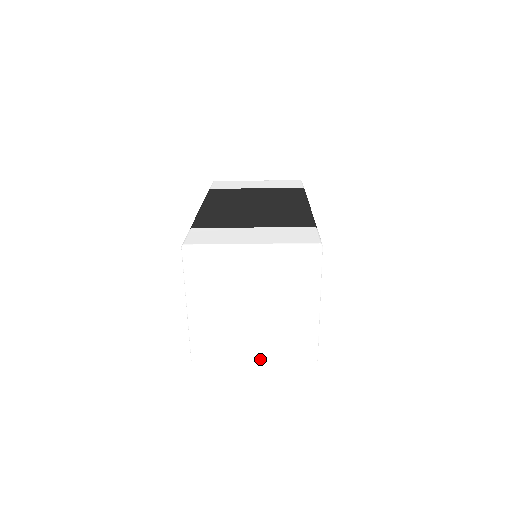
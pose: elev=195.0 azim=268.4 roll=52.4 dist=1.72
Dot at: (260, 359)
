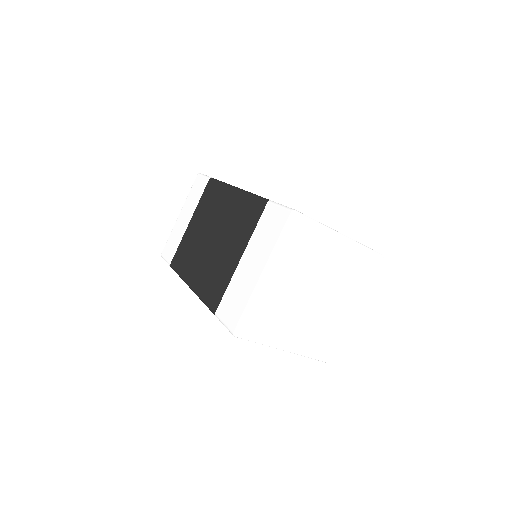
Dot at: (293, 348)
